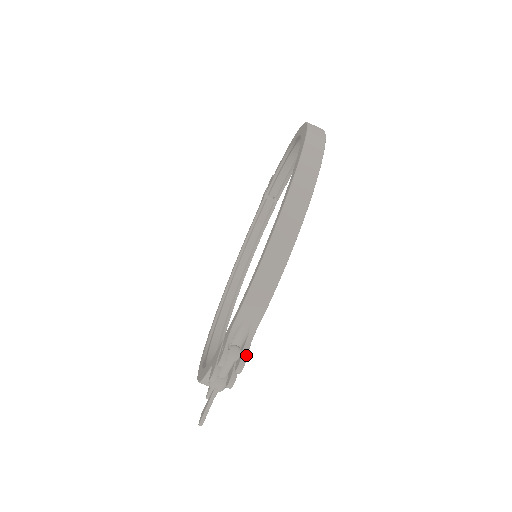
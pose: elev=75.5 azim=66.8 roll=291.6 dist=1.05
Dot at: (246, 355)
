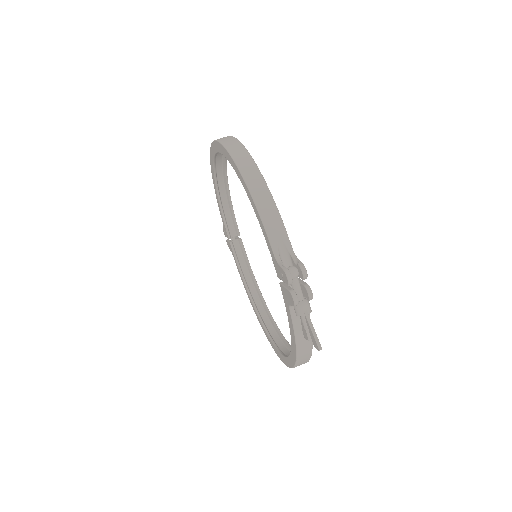
Dot at: (300, 261)
